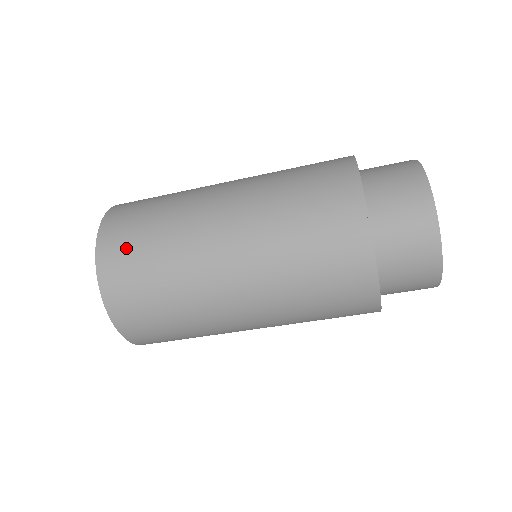
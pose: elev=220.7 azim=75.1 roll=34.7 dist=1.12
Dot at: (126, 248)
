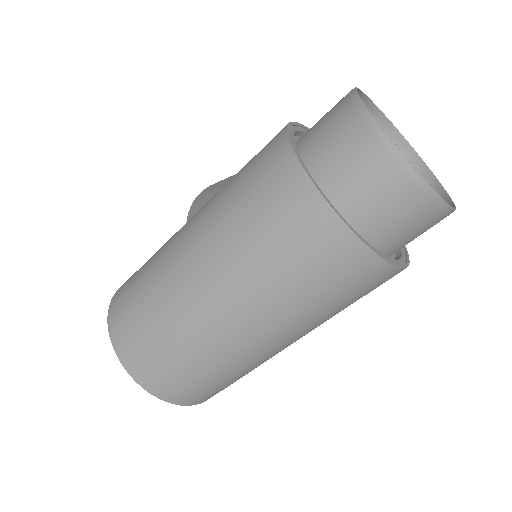
Dot at: (160, 370)
